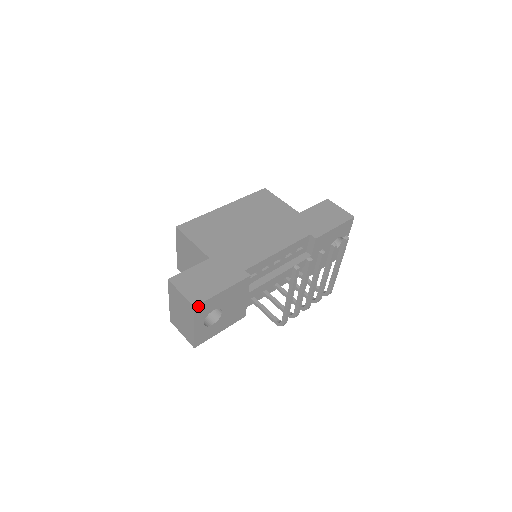
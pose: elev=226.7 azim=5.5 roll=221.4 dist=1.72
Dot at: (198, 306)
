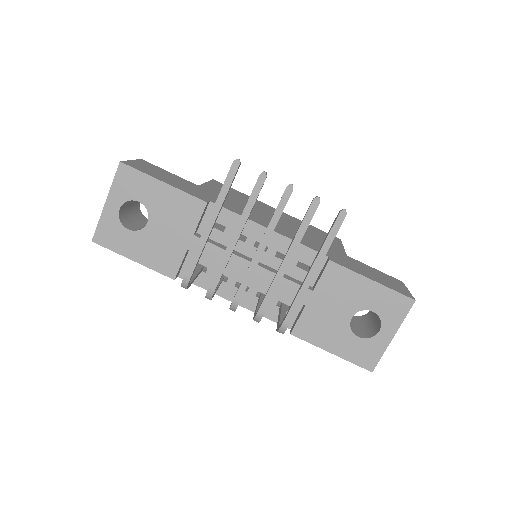
Dot at: (125, 167)
